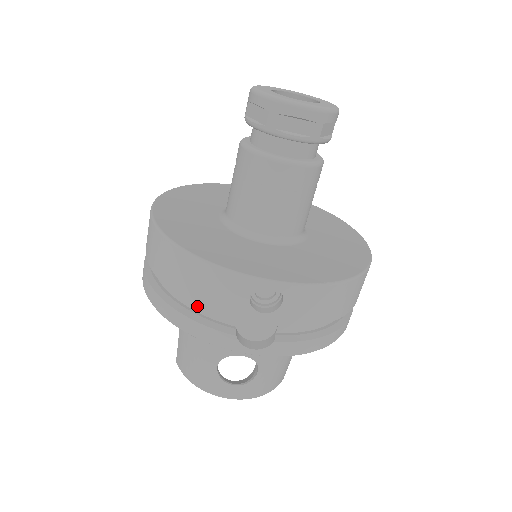
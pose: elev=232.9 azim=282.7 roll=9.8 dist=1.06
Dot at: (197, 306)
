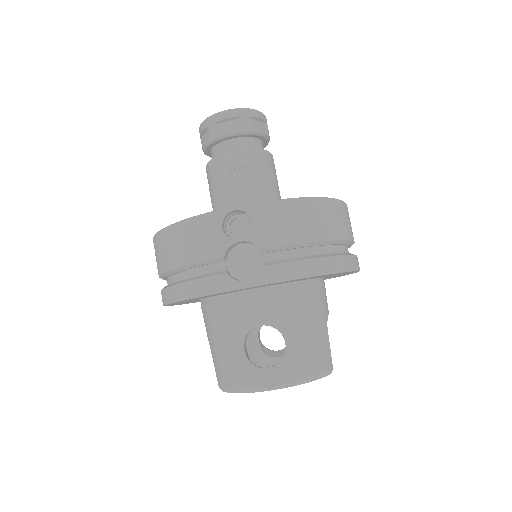
Dot at: (193, 271)
